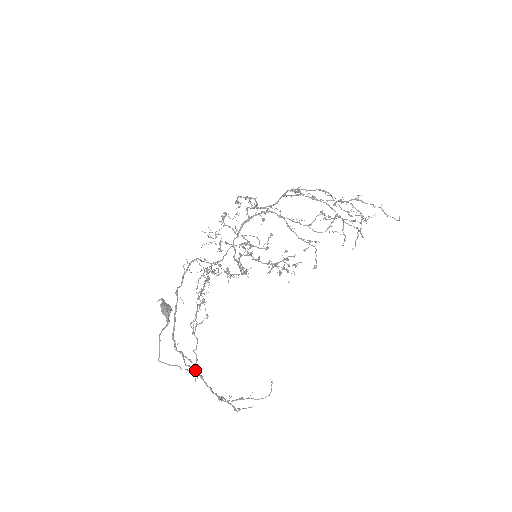
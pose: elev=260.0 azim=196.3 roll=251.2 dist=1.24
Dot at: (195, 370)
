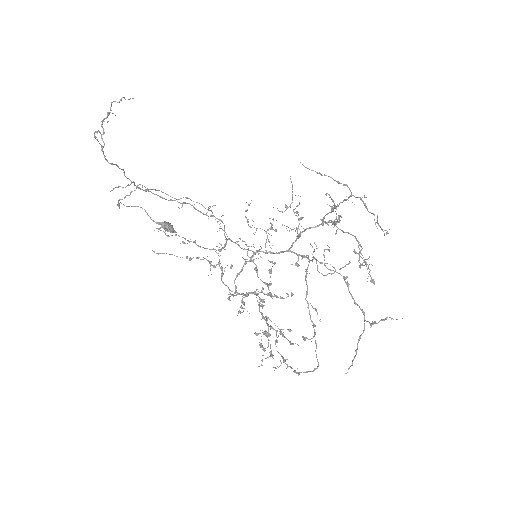
Dot at: (122, 169)
